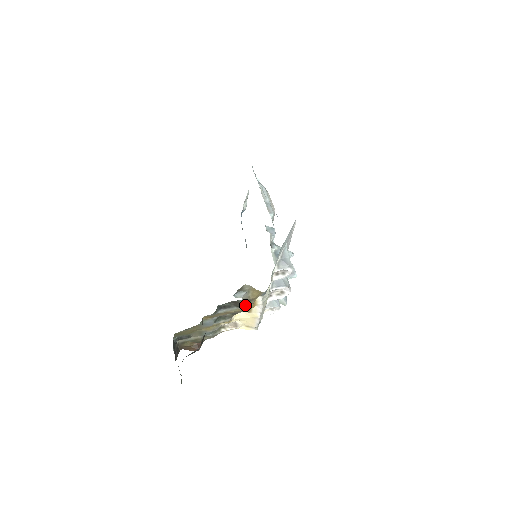
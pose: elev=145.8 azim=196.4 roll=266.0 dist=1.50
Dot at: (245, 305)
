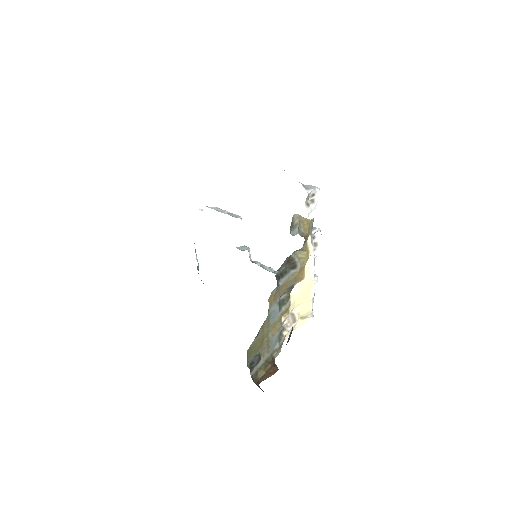
Dot at: (299, 261)
